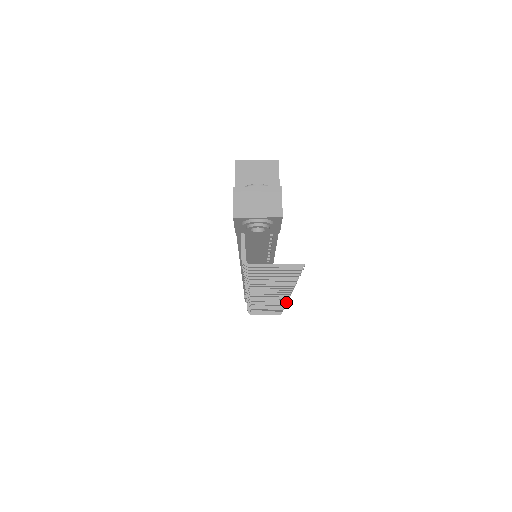
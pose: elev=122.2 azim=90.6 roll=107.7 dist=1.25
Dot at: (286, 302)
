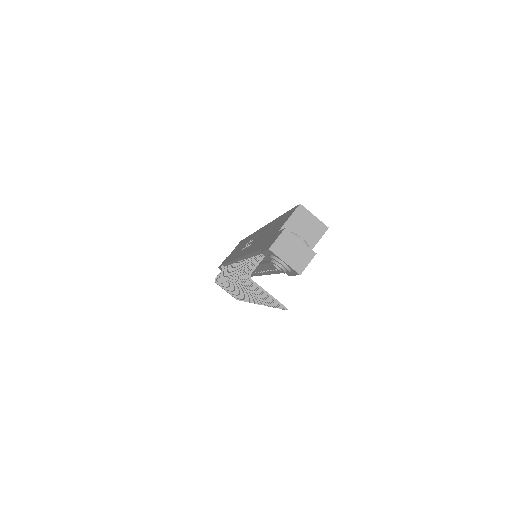
Dot at: (250, 302)
